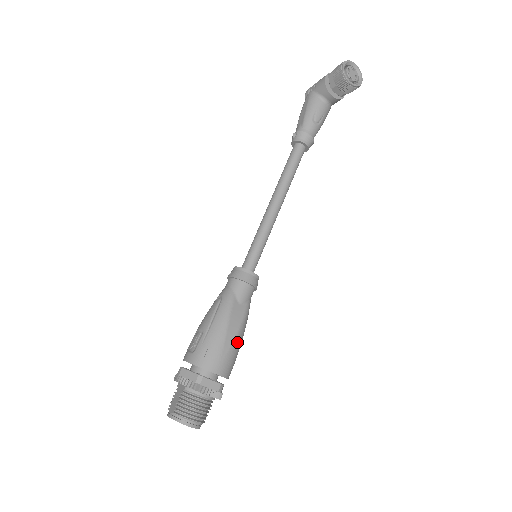
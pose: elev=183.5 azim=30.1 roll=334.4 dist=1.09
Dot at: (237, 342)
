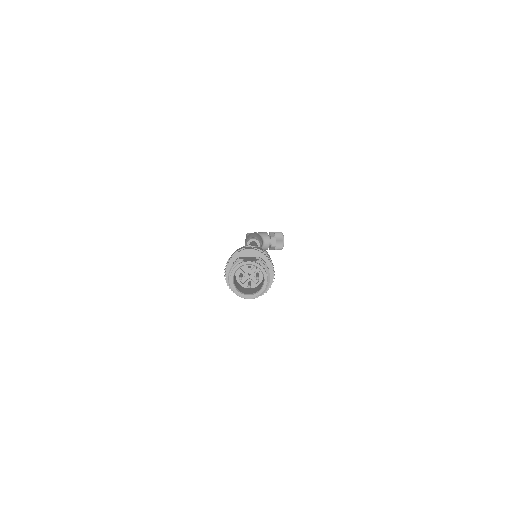
Dot at: occluded
